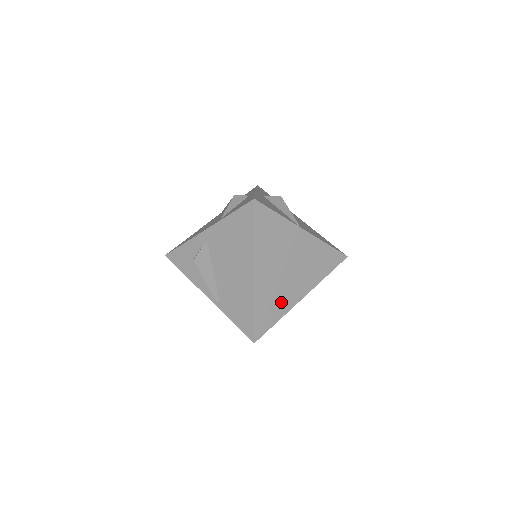
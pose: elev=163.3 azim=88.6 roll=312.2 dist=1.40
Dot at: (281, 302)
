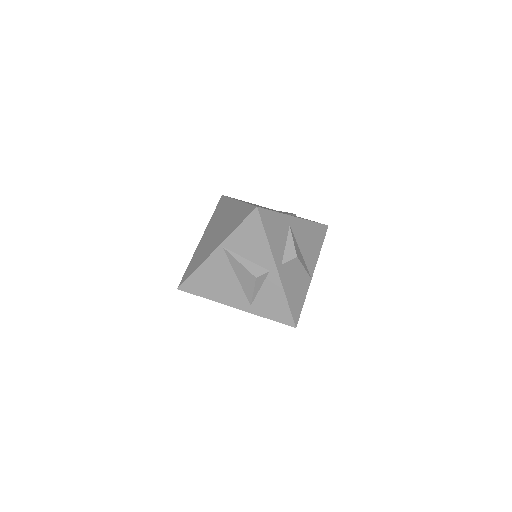
Dot at: occluded
